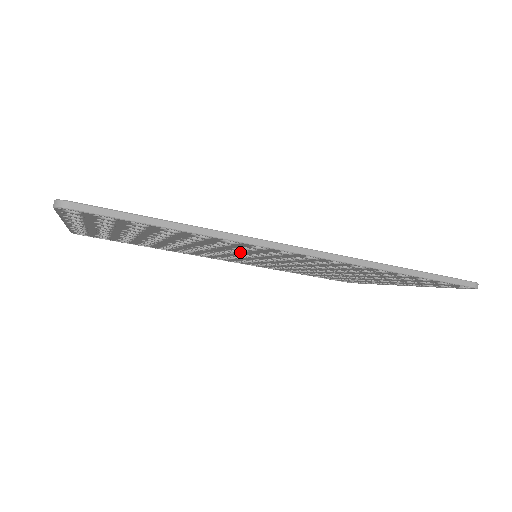
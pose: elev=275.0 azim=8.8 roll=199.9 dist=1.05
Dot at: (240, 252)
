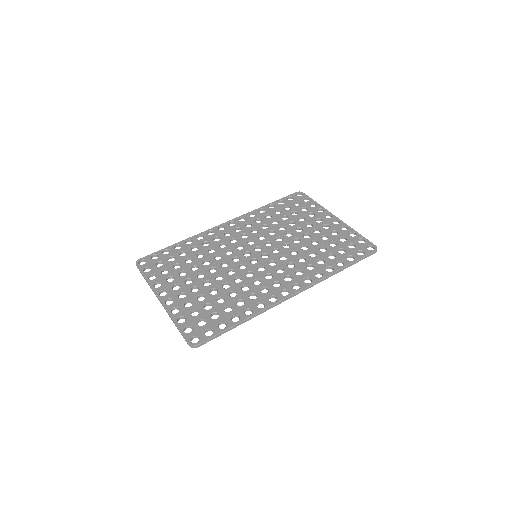
Dot at: (253, 275)
